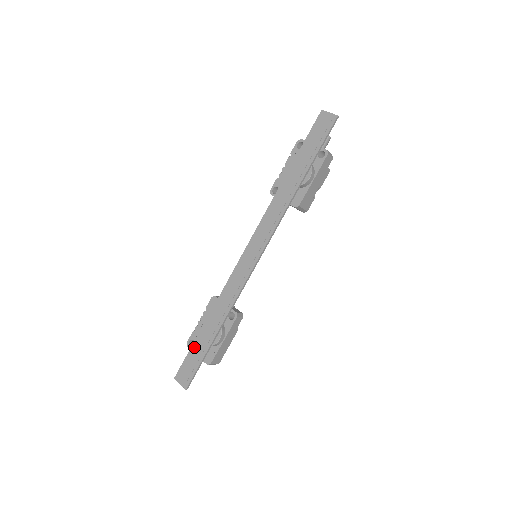
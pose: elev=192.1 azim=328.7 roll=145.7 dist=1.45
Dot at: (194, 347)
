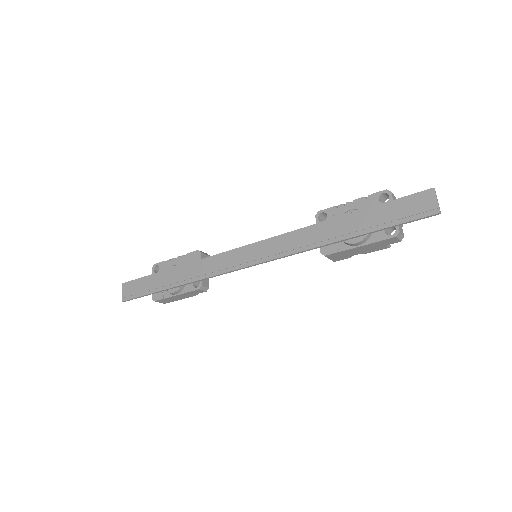
Dot at: (151, 278)
